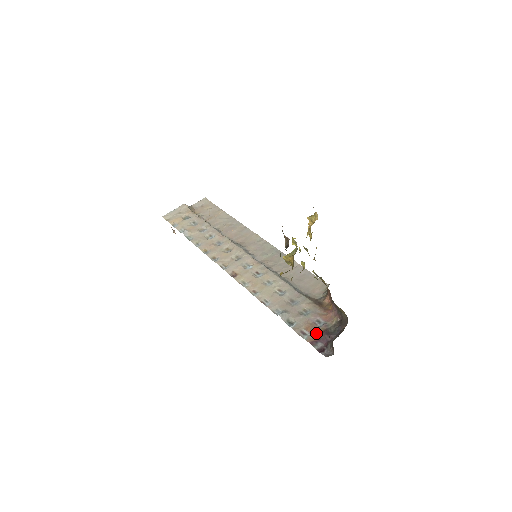
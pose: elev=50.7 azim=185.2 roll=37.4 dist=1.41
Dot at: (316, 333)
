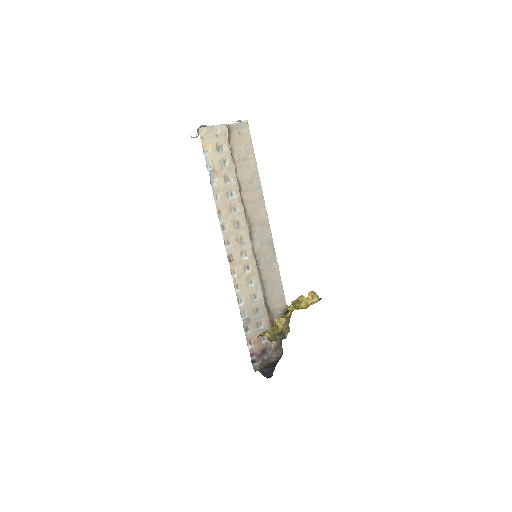
Dot at: (258, 348)
